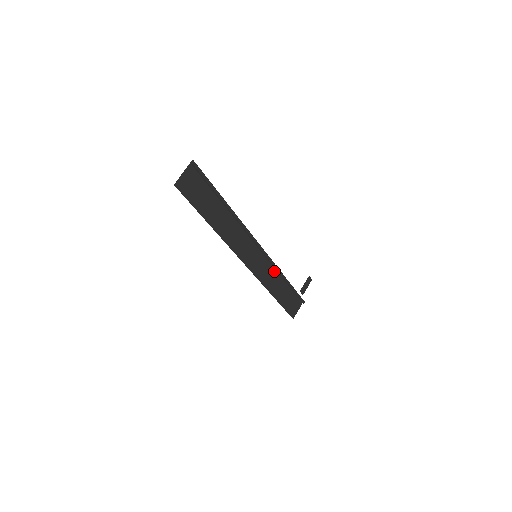
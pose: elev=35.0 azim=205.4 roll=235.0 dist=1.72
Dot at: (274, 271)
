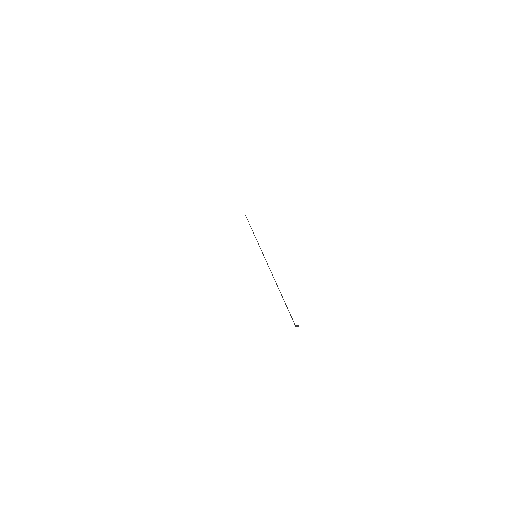
Dot at: occluded
